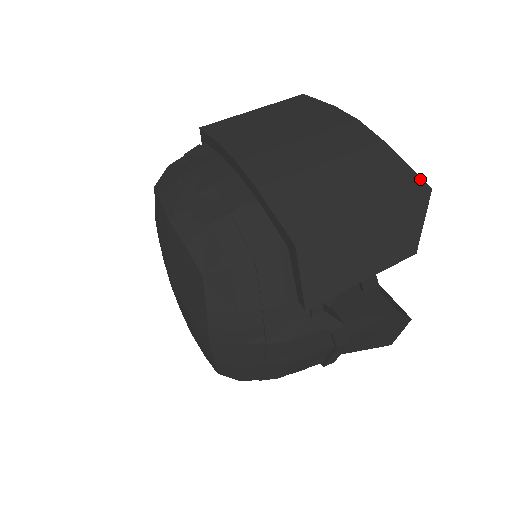
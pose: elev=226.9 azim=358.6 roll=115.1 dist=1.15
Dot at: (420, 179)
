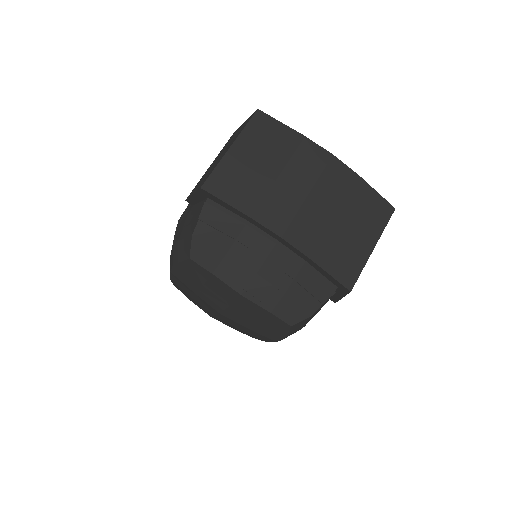
Dot at: (388, 203)
